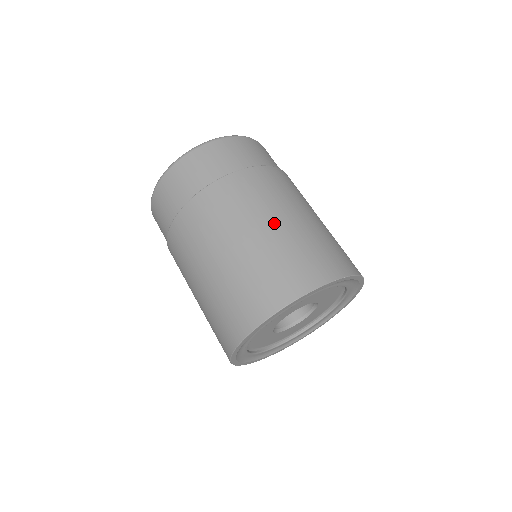
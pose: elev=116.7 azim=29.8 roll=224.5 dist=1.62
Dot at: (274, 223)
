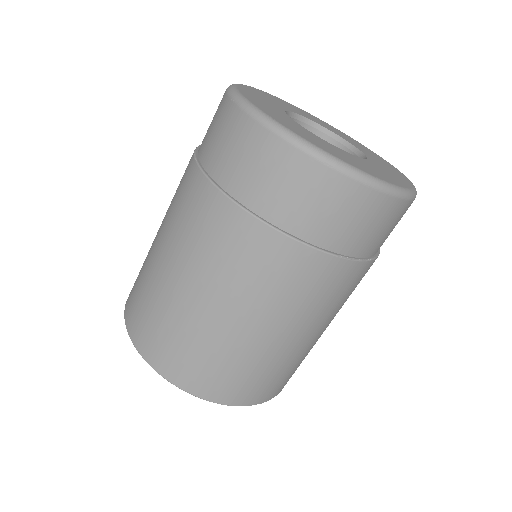
Dot at: (297, 338)
